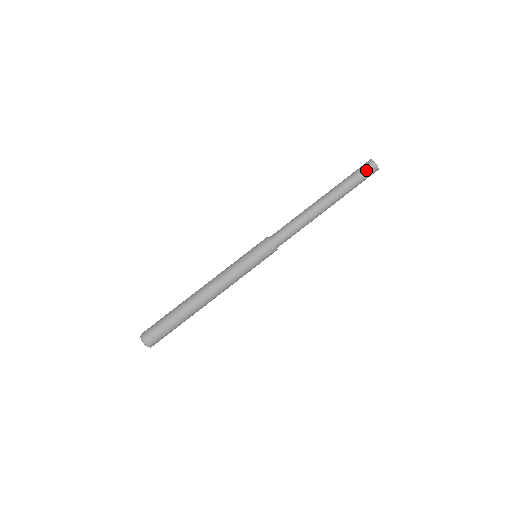
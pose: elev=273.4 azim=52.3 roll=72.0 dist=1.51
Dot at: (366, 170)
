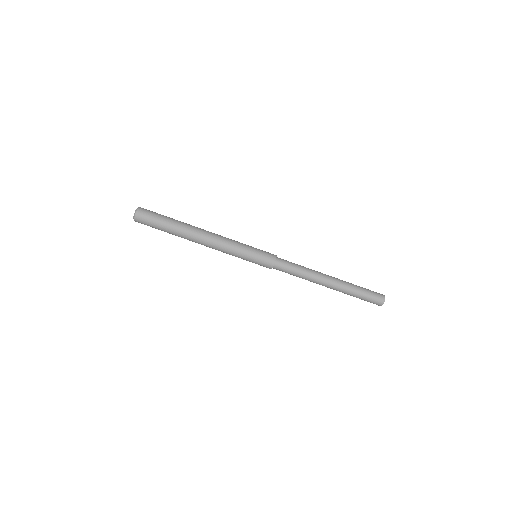
Dot at: (373, 301)
